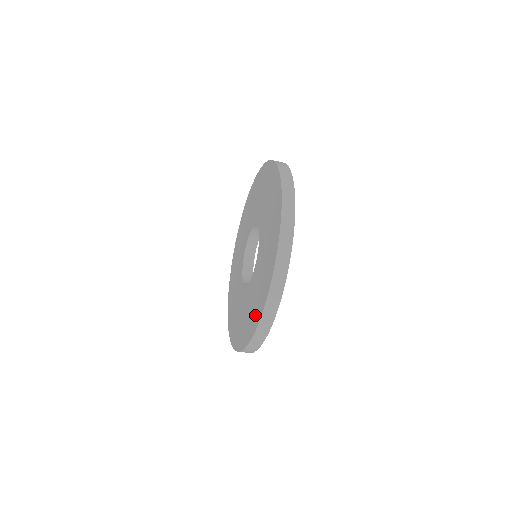
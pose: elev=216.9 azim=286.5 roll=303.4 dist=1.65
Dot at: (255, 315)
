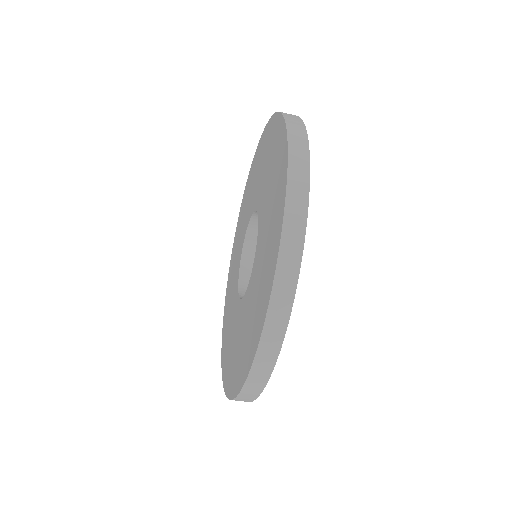
Dot at: (236, 374)
